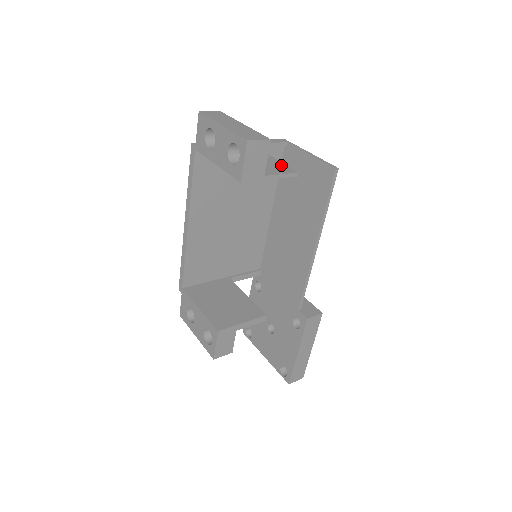
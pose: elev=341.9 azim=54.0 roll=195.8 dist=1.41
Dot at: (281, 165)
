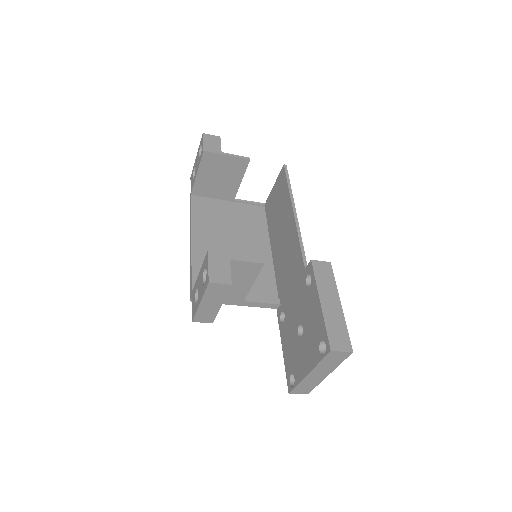
Dot at: (242, 167)
